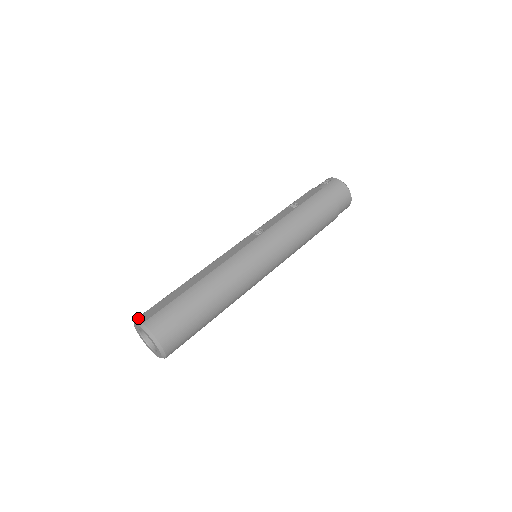
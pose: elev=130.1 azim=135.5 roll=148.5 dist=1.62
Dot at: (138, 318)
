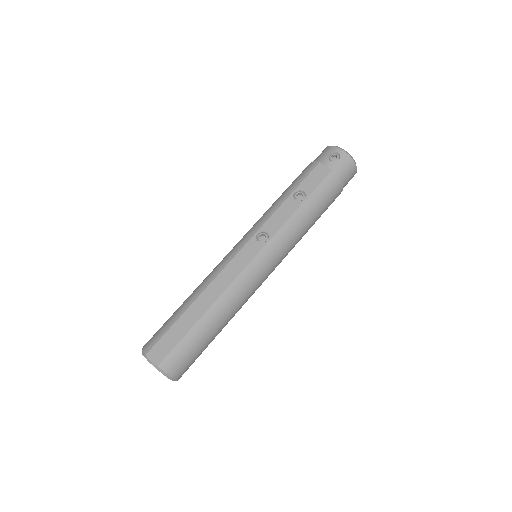
Dot at: (149, 355)
